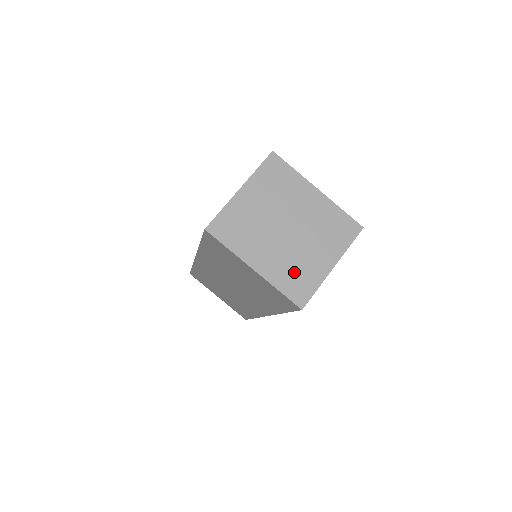
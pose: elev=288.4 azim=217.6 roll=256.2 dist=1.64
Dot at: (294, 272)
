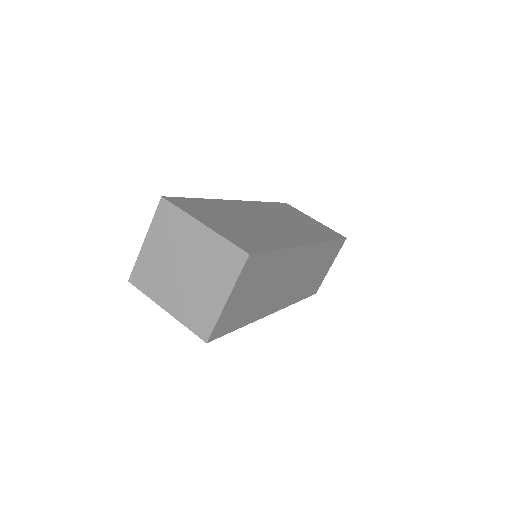
Dot at: (195, 309)
